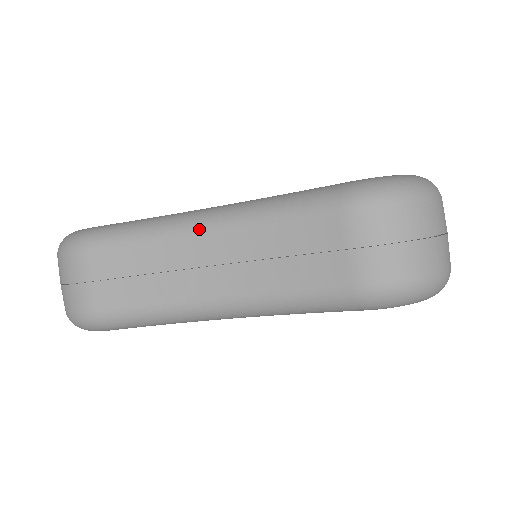
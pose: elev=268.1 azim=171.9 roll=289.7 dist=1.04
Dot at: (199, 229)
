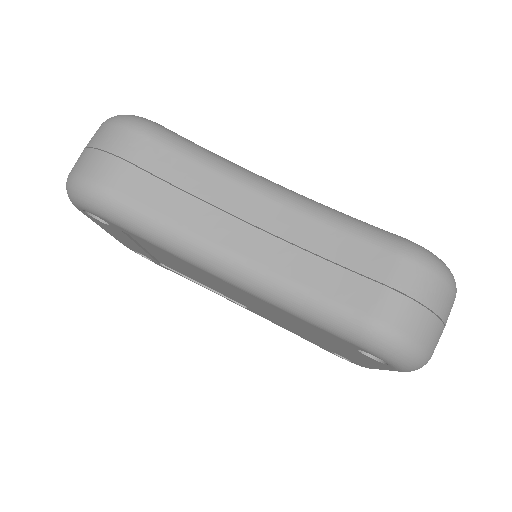
Dot at: (263, 190)
